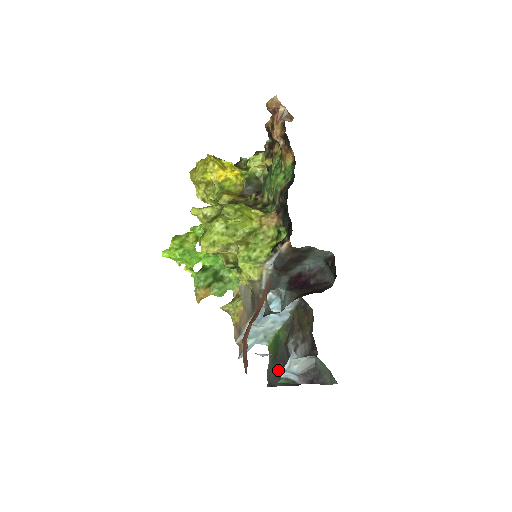
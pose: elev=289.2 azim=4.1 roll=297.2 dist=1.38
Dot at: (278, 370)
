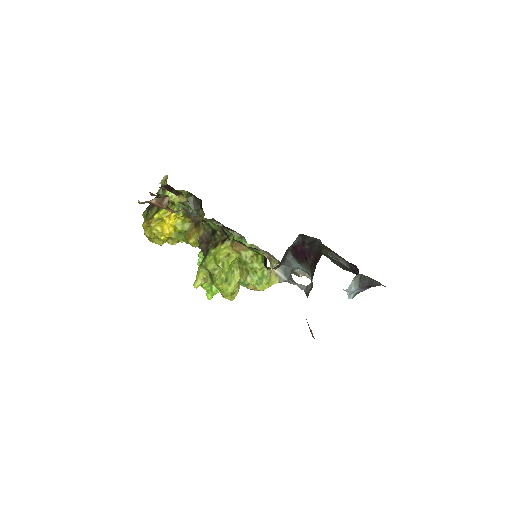
Dot at: (340, 264)
